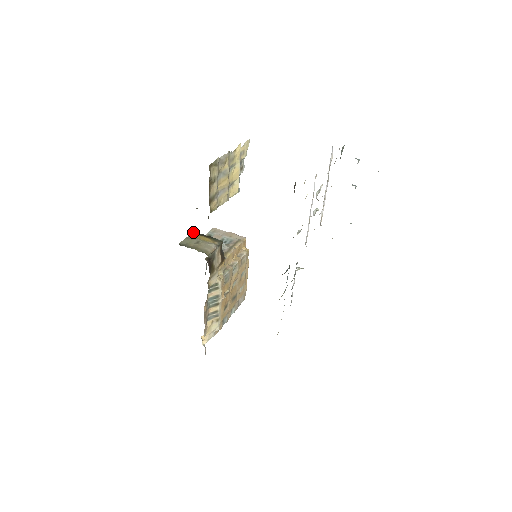
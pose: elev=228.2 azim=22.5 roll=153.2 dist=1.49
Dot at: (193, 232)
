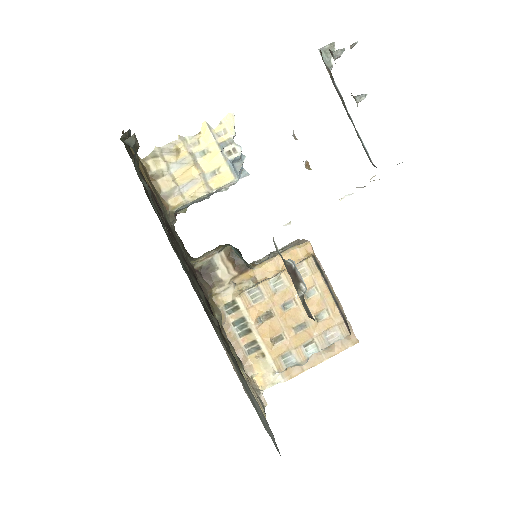
Dot at: occluded
